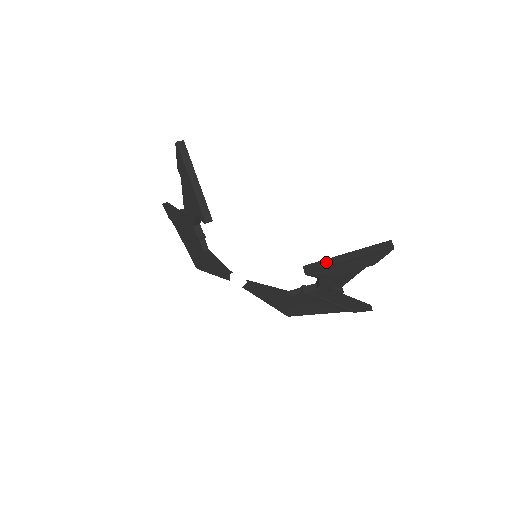
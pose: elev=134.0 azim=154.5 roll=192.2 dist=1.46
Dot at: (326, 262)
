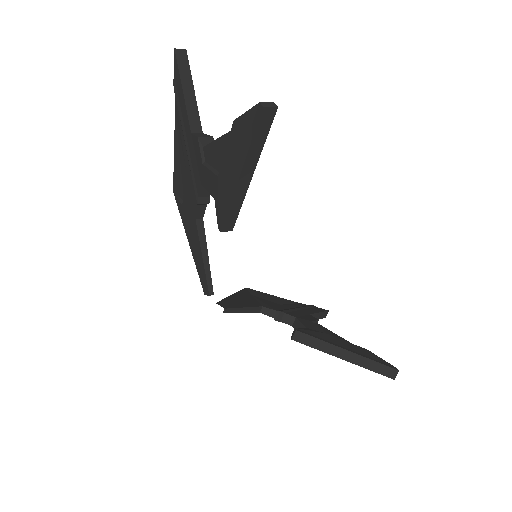
Dot at: (322, 345)
